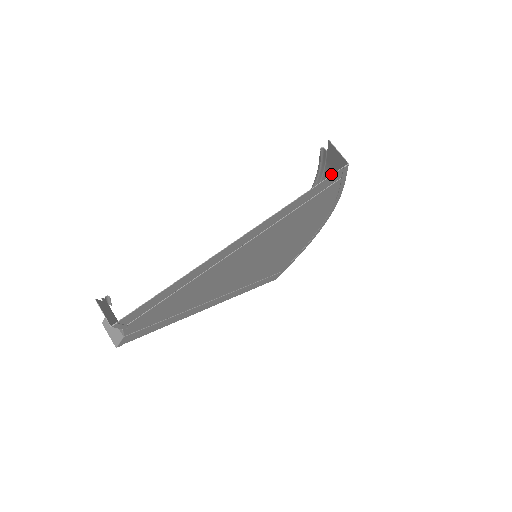
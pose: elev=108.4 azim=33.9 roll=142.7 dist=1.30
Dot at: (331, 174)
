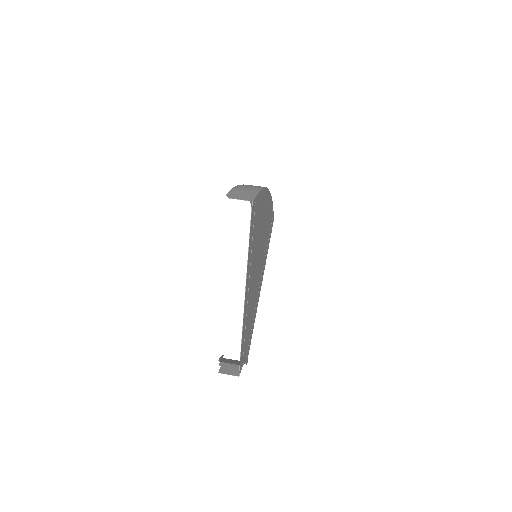
Dot at: occluded
